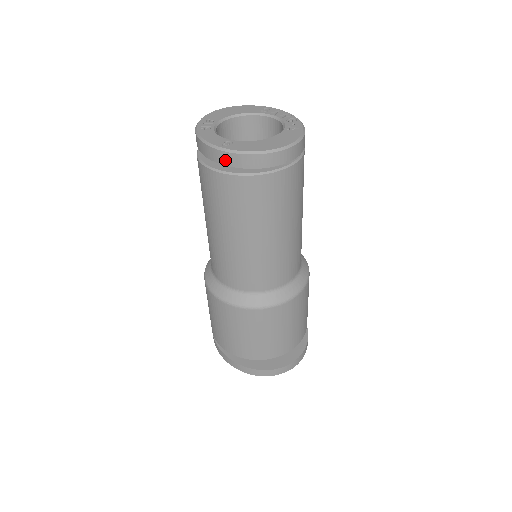
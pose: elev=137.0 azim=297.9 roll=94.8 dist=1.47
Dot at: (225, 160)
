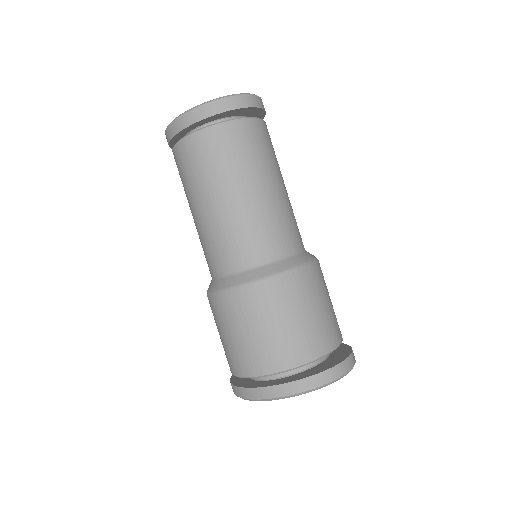
Dot at: (211, 110)
